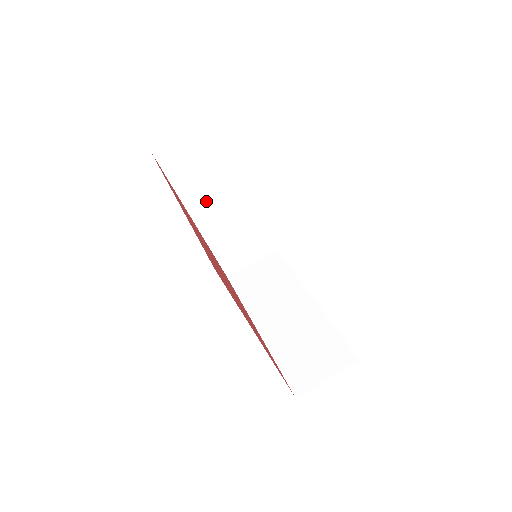
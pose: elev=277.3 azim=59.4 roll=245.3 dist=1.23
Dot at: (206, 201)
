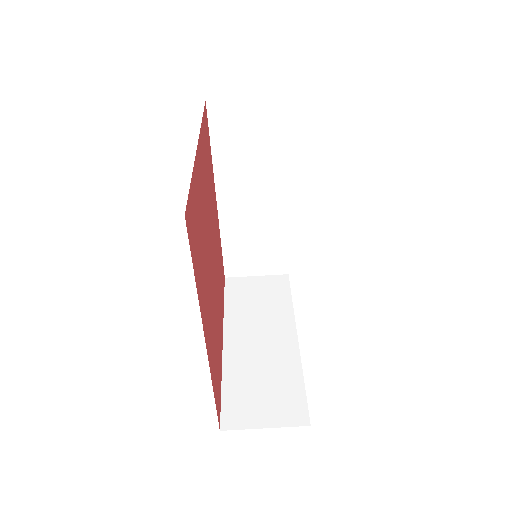
Dot at: (239, 184)
